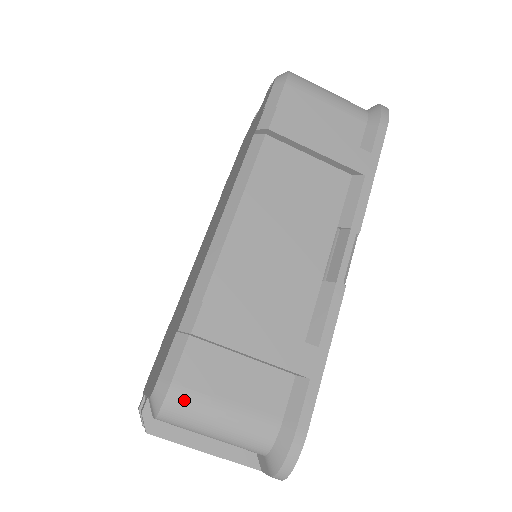
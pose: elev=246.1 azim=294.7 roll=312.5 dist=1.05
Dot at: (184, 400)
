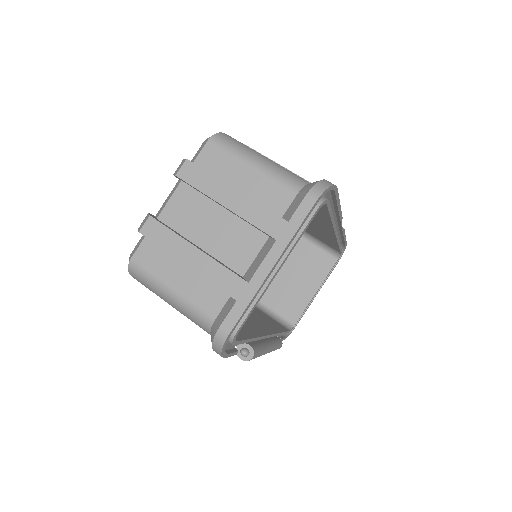
Dot at: occluded
